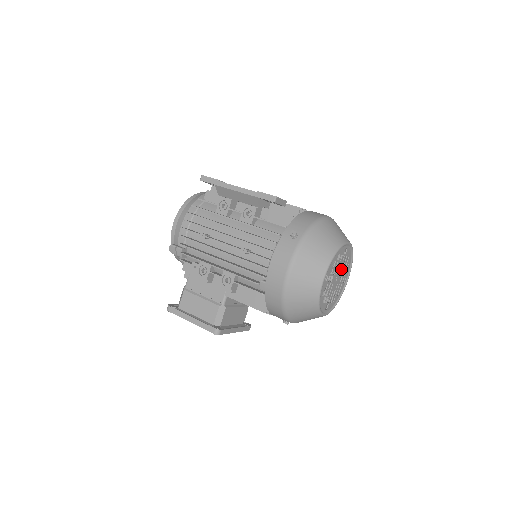
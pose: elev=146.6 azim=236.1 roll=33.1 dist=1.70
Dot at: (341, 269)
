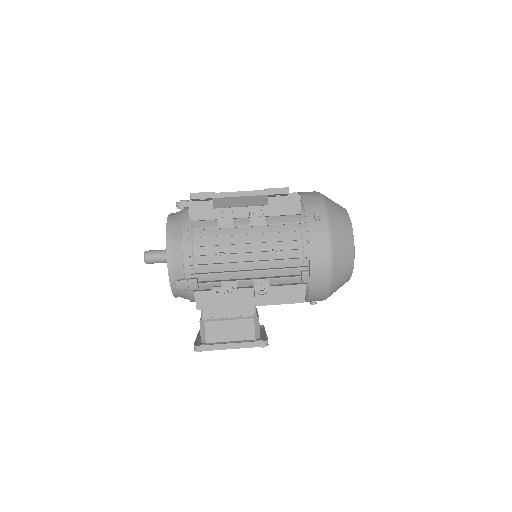
Dot at: occluded
